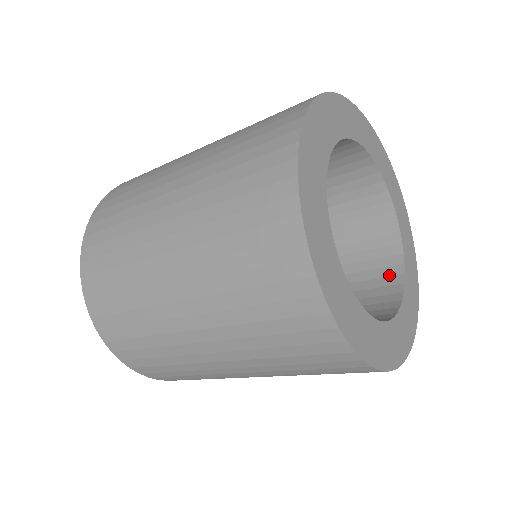
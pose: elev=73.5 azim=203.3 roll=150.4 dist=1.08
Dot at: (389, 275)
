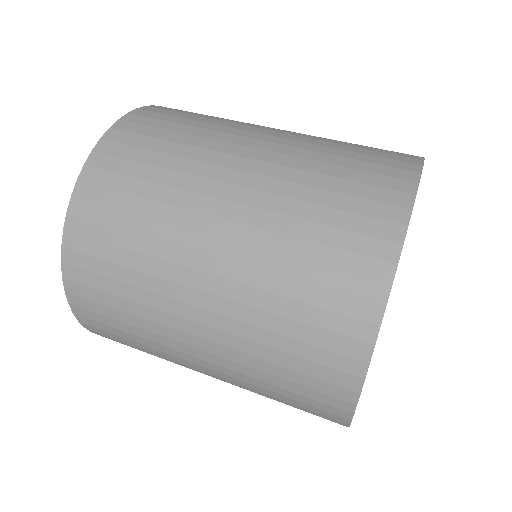
Dot at: occluded
